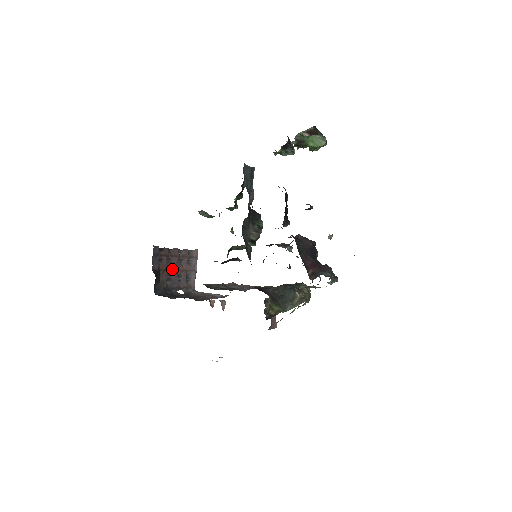
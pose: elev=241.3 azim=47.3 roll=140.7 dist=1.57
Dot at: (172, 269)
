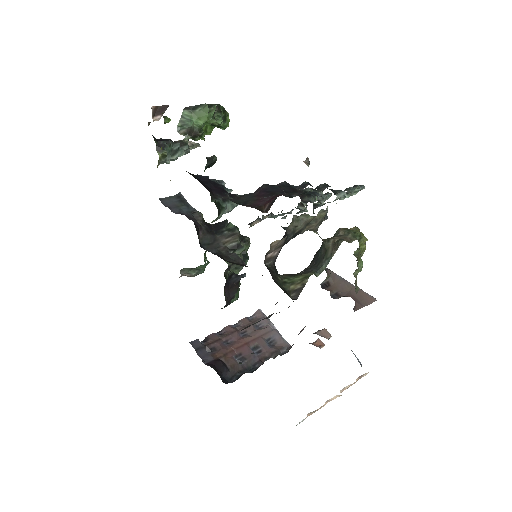
Dot at: (236, 347)
